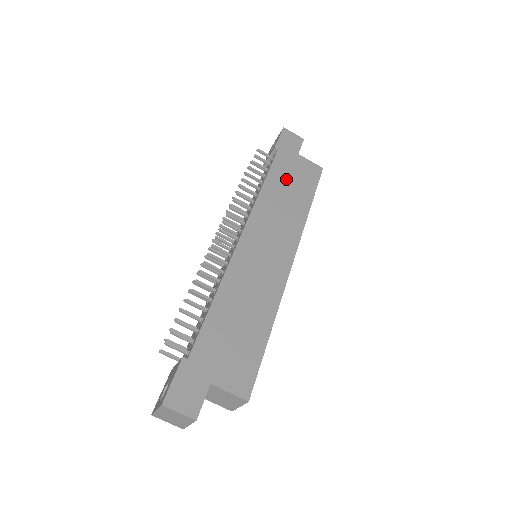
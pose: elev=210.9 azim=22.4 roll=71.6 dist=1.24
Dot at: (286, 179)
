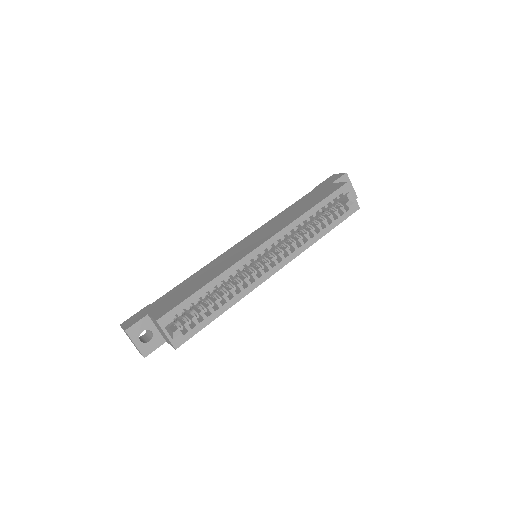
Dot at: (305, 201)
